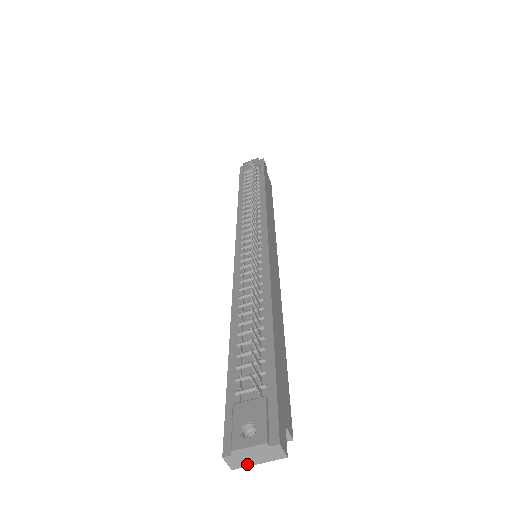
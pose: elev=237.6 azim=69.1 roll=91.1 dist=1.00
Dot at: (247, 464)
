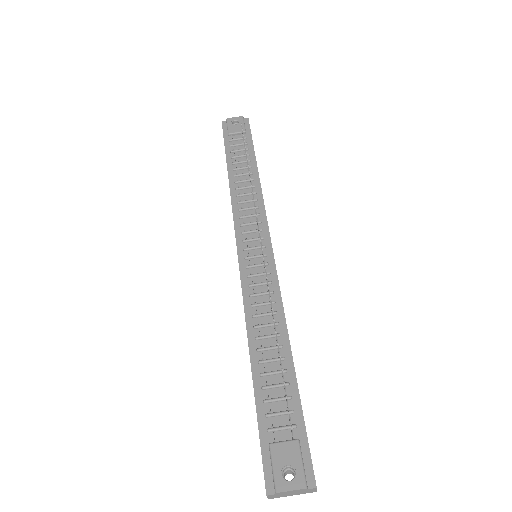
Dot at: (283, 496)
